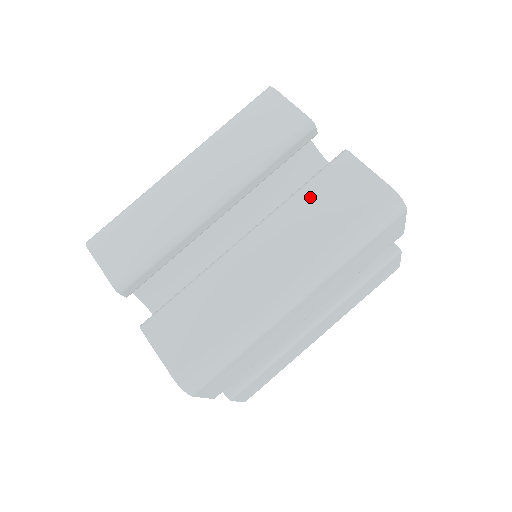
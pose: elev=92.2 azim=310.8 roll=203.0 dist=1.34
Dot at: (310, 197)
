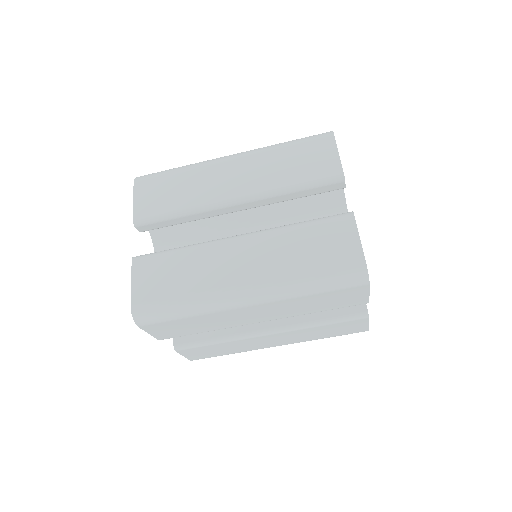
Dot at: (303, 233)
